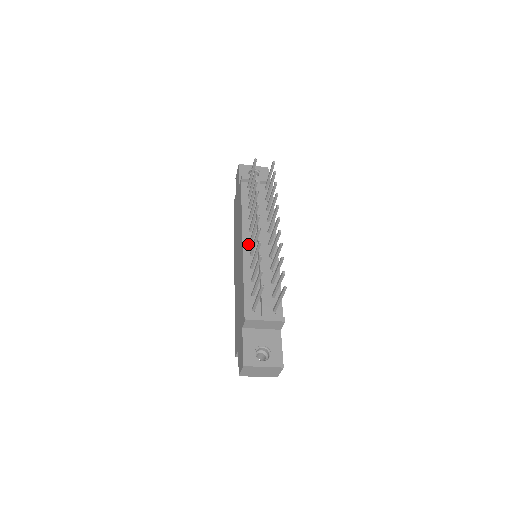
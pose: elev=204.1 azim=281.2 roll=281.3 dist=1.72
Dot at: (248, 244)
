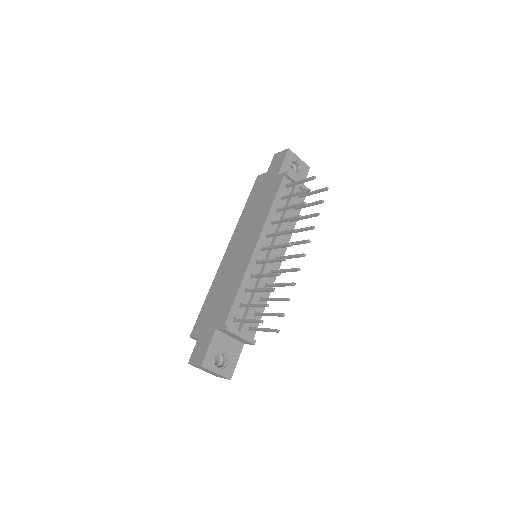
Dot at: (260, 250)
